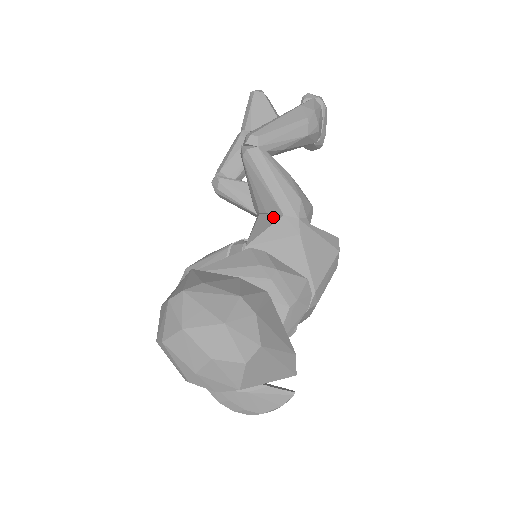
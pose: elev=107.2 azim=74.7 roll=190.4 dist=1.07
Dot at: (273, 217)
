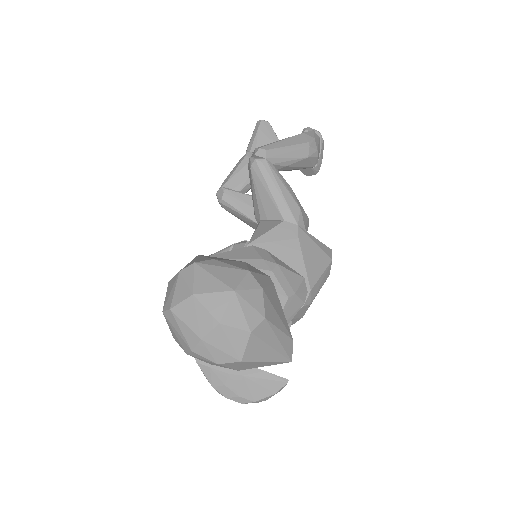
Dot at: (274, 222)
